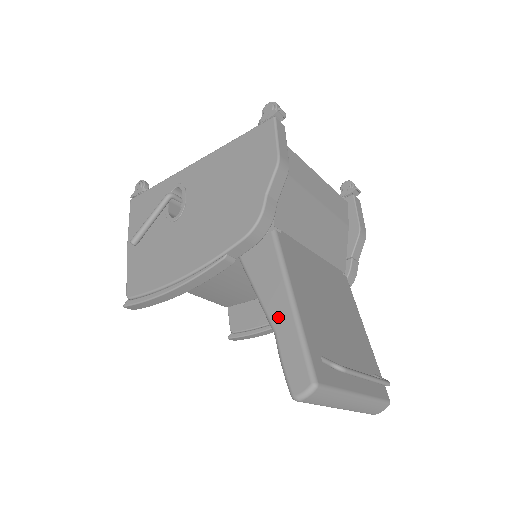
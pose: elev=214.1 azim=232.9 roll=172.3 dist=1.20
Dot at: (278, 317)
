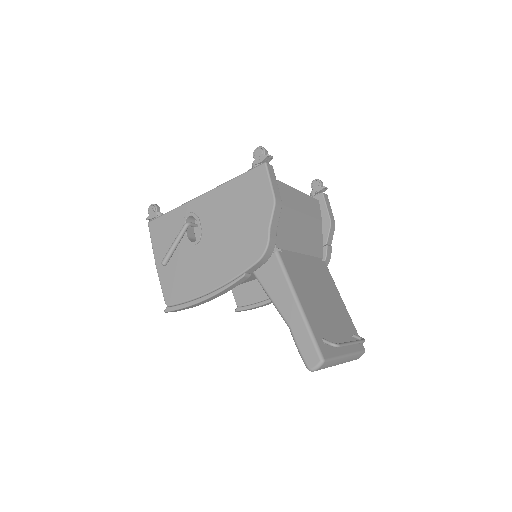
Dot at: (290, 317)
